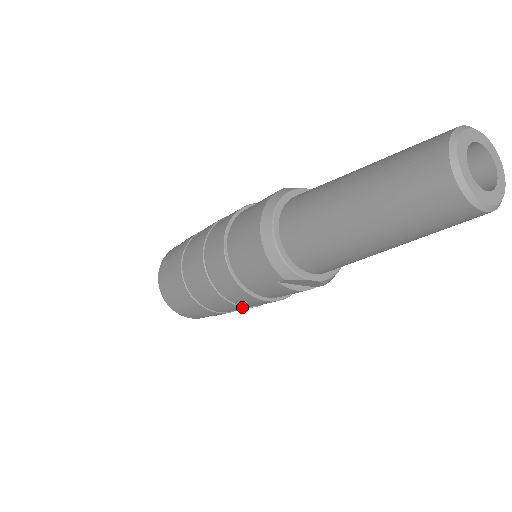
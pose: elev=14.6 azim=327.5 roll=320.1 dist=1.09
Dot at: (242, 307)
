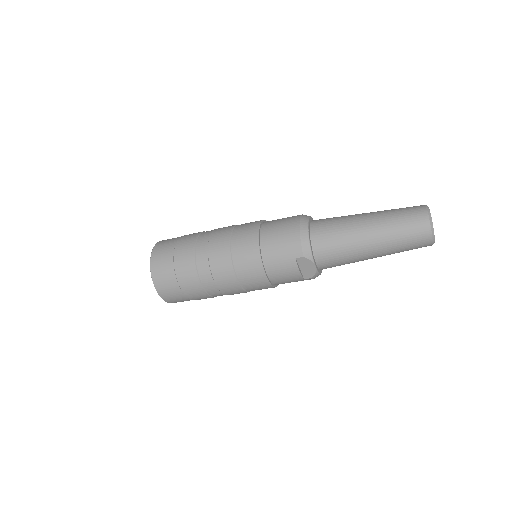
Dot at: (237, 283)
